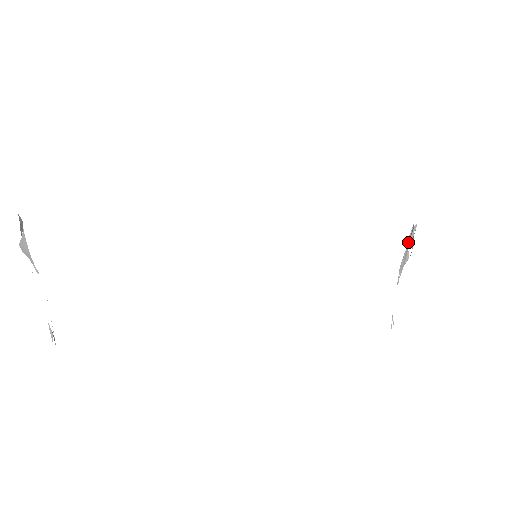
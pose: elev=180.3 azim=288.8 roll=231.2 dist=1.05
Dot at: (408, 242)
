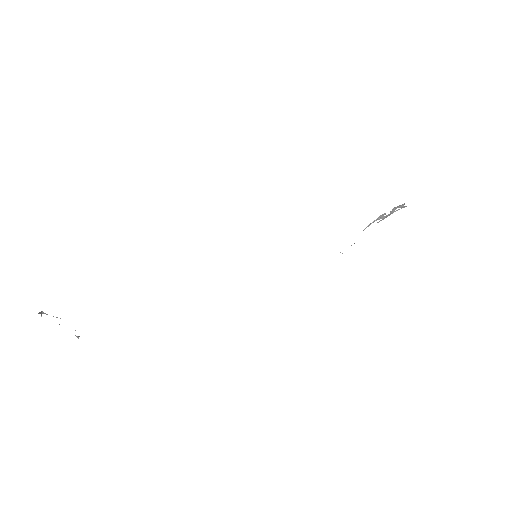
Dot at: (390, 211)
